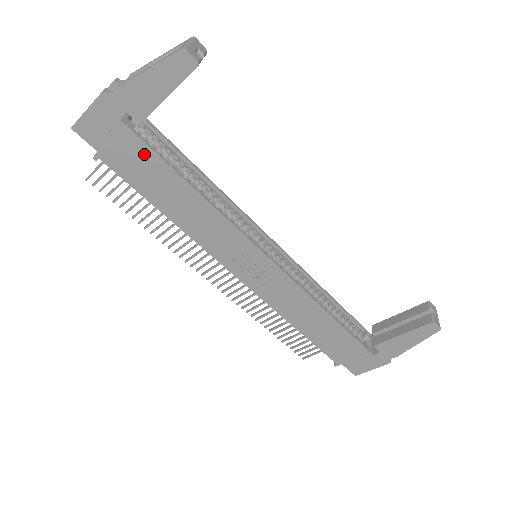
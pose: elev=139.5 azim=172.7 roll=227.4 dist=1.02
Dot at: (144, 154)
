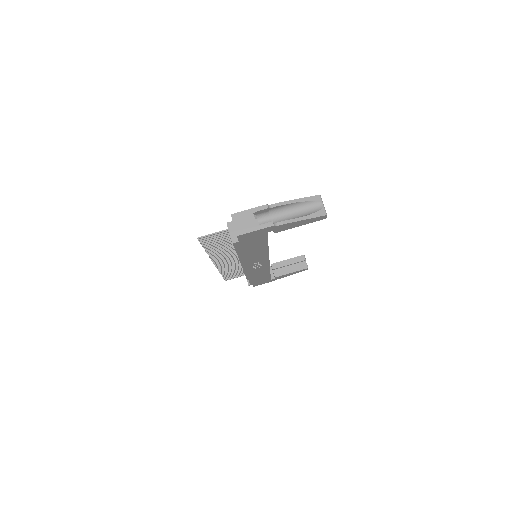
Dot at: (261, 241)
